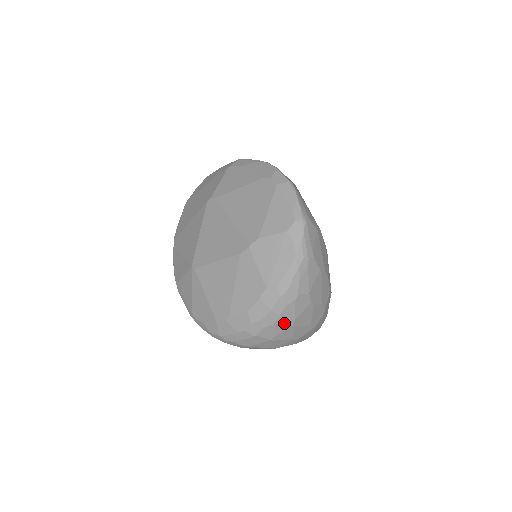
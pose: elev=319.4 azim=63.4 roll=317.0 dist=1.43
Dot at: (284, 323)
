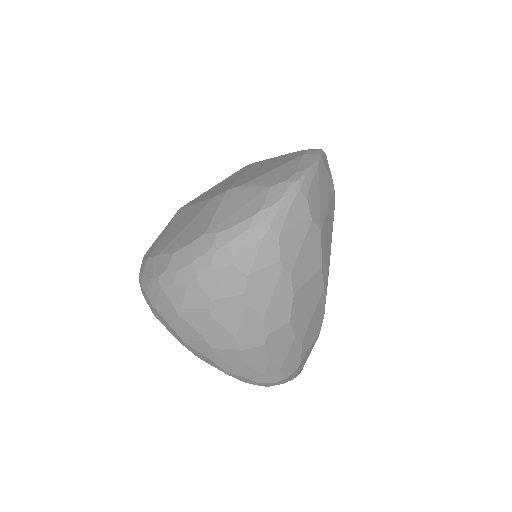
Dot at: (199, 295)
